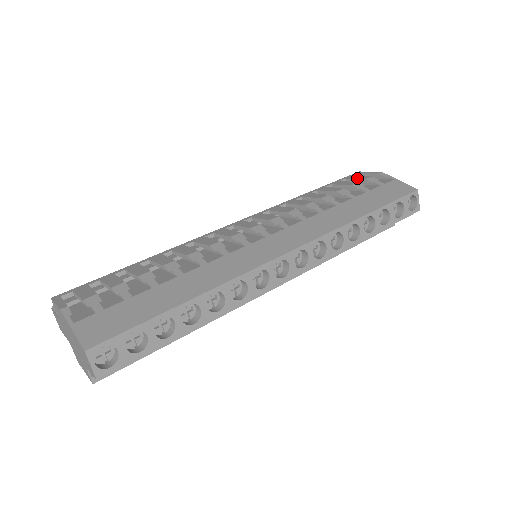
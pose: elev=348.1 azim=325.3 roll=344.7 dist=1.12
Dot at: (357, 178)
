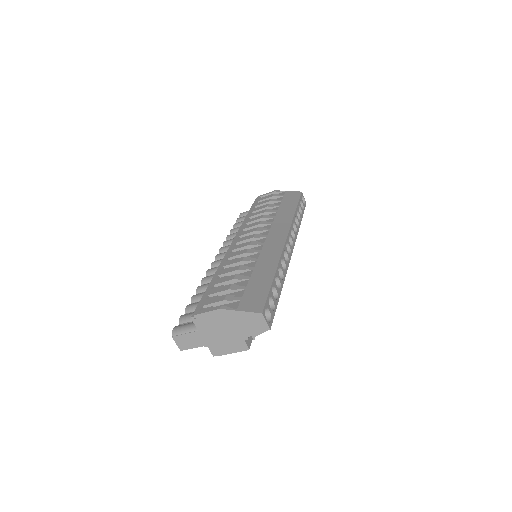
Dot at: (266, 198)
